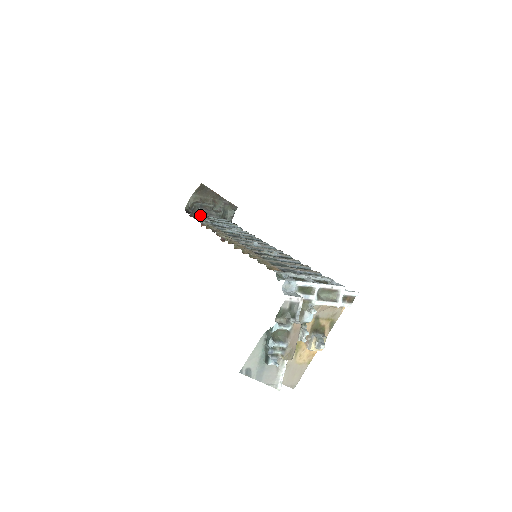
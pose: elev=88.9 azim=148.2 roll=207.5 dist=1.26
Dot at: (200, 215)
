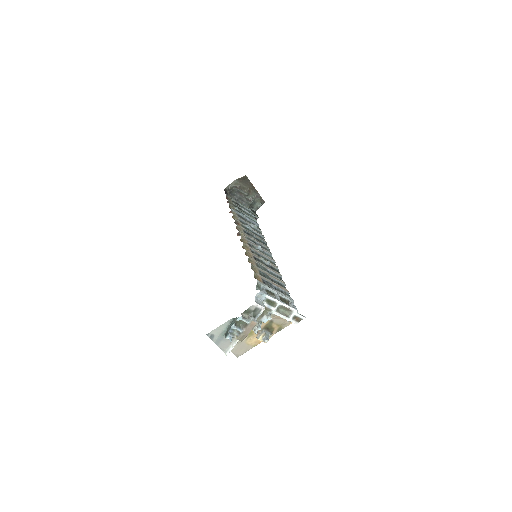
Dot at: (234, 199)
